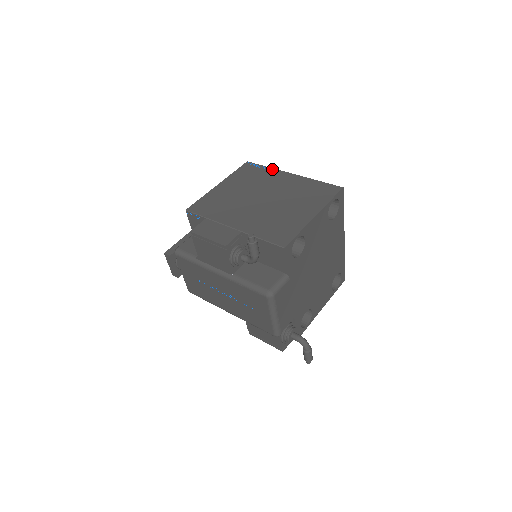
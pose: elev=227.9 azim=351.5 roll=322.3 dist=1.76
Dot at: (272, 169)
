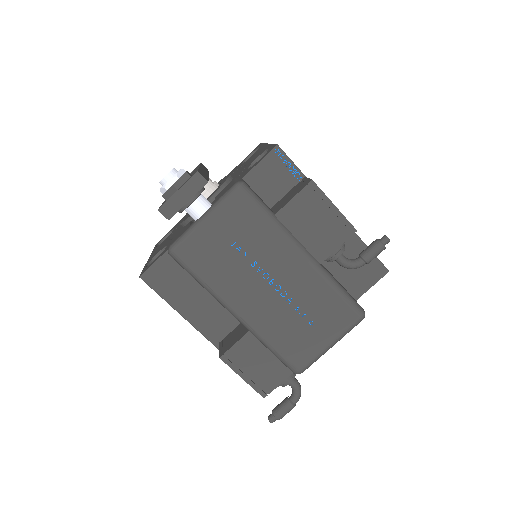
Dot at: occluded
